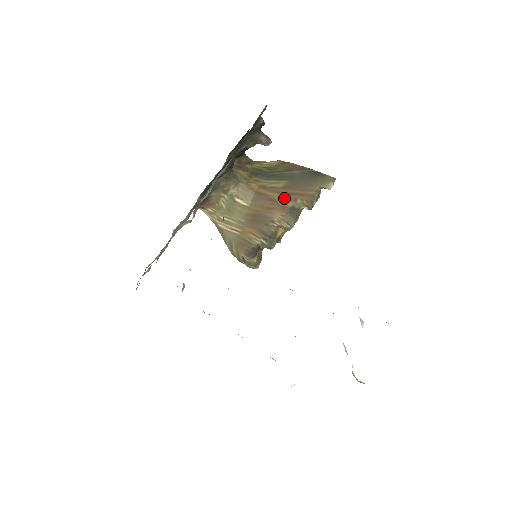
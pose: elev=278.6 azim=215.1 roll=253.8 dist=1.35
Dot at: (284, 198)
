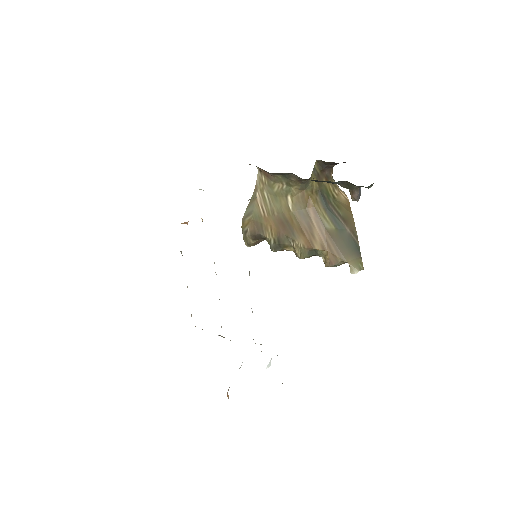
Dot at: (319, 238)
